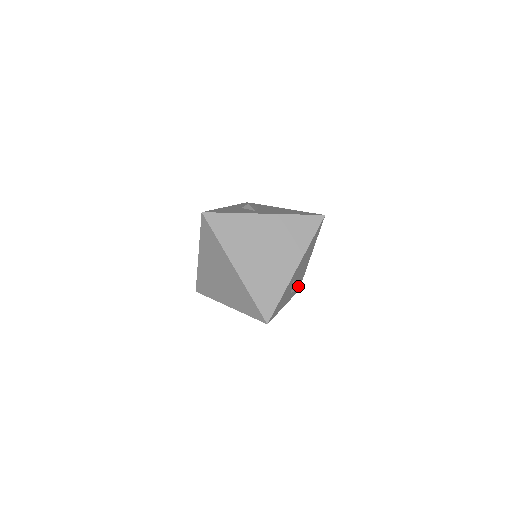
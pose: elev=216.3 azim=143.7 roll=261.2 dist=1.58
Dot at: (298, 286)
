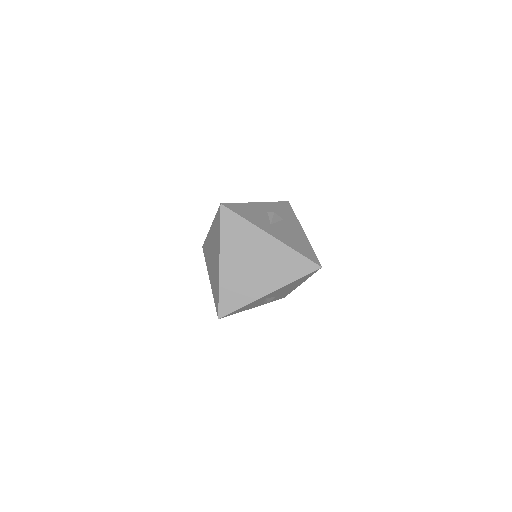
Dot at: (281, 296)
